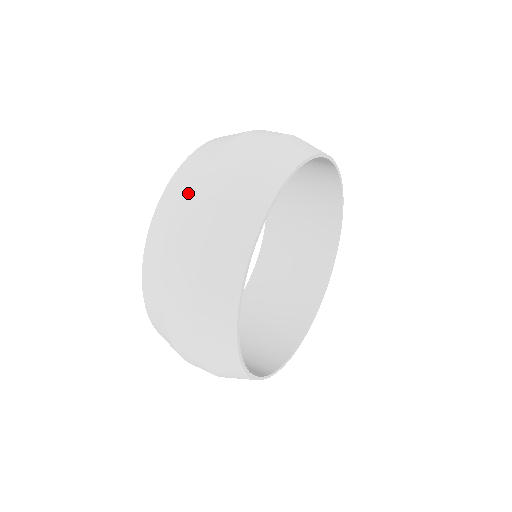
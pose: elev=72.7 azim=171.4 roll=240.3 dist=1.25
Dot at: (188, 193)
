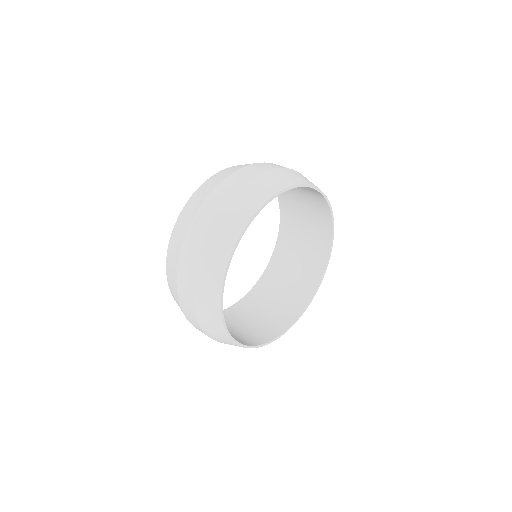
Dot at: (176, 289)
